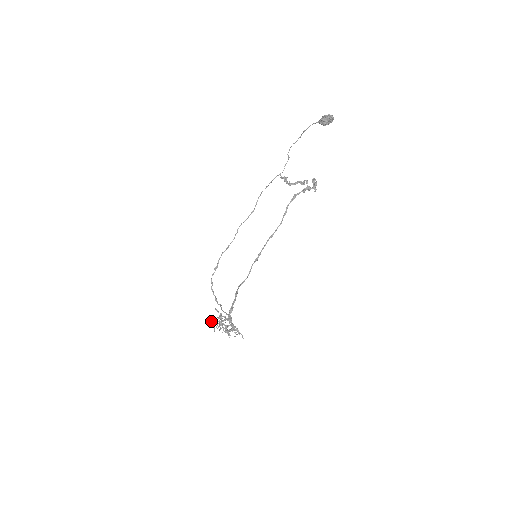
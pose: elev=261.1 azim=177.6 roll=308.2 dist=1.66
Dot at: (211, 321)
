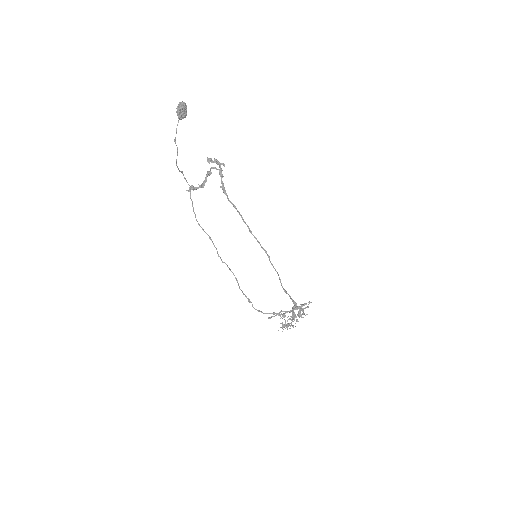
Dot at: occluded
